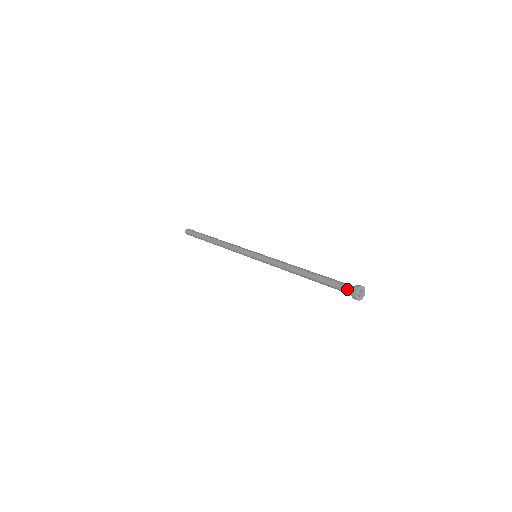
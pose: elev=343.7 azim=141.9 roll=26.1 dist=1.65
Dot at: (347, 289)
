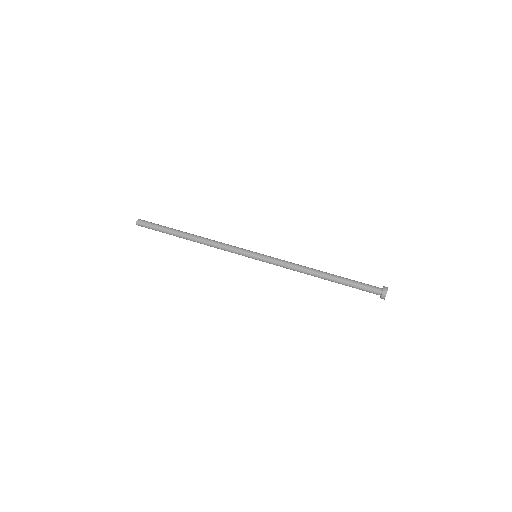
Dot at: (374, 293)
